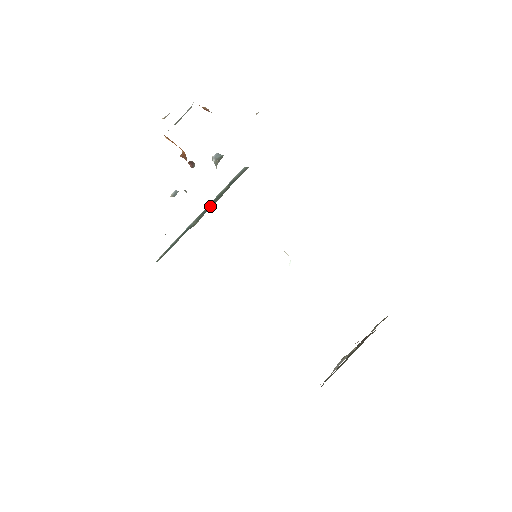
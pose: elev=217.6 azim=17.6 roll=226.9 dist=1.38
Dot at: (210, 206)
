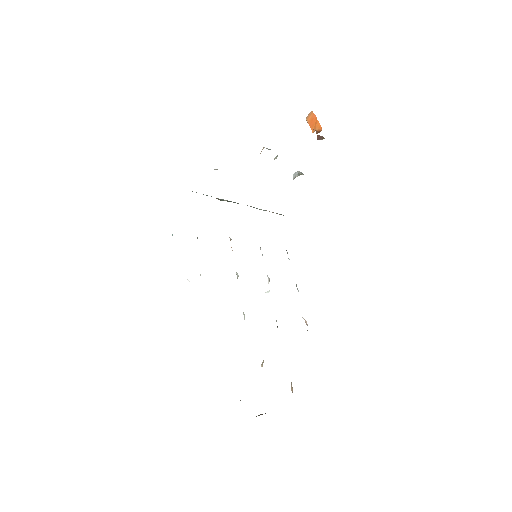
Dot at: occluded
